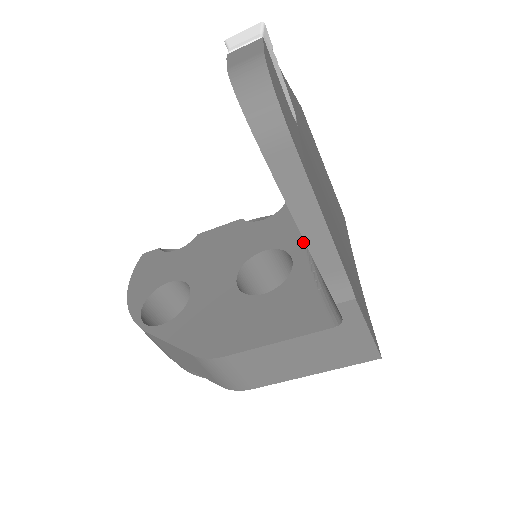
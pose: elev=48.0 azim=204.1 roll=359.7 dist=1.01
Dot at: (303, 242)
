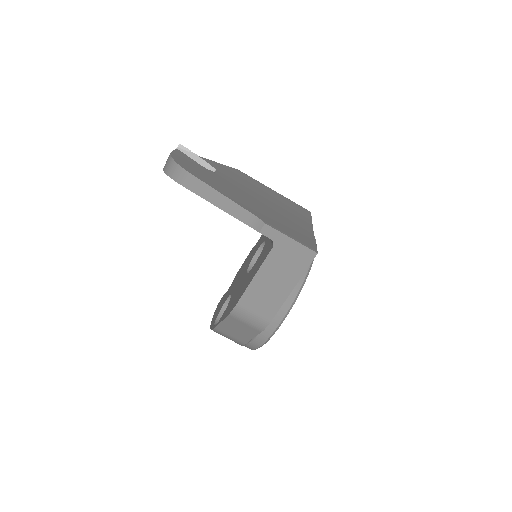
Dot at: occluded
